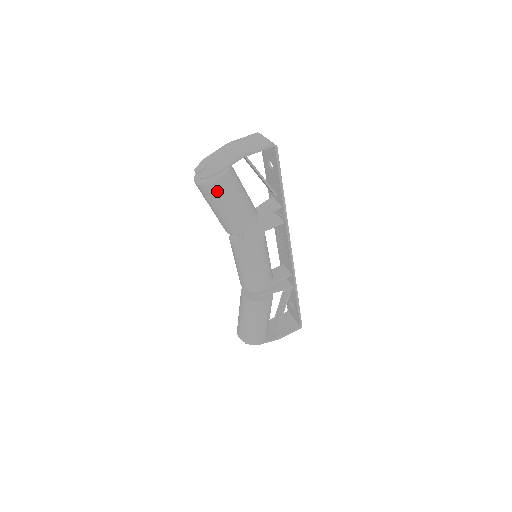
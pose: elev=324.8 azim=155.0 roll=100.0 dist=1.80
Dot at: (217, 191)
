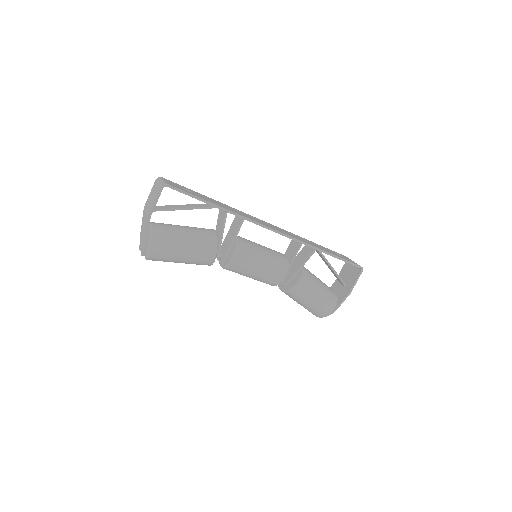
Dot at: (159, 254)
